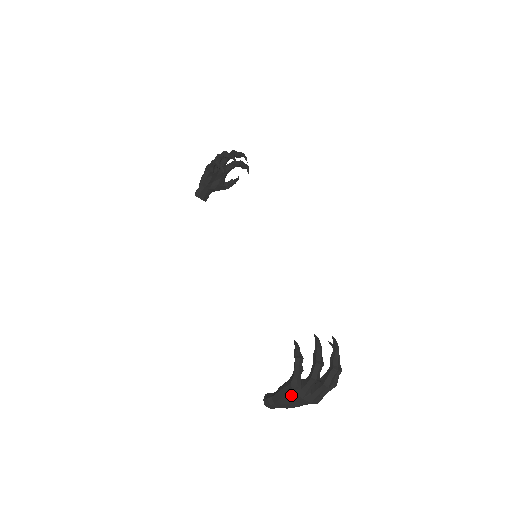
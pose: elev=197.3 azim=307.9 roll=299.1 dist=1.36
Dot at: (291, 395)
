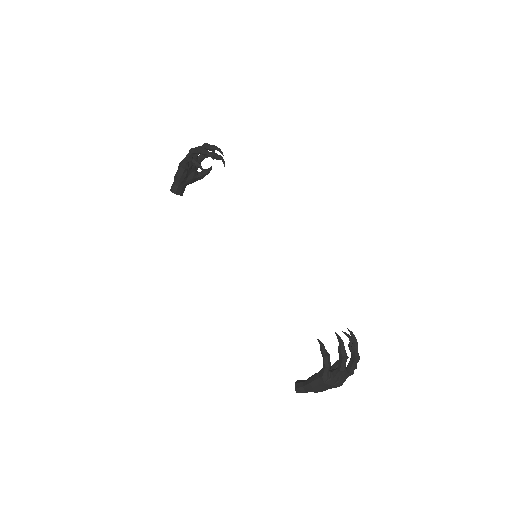
Dot at: (322, 385)
